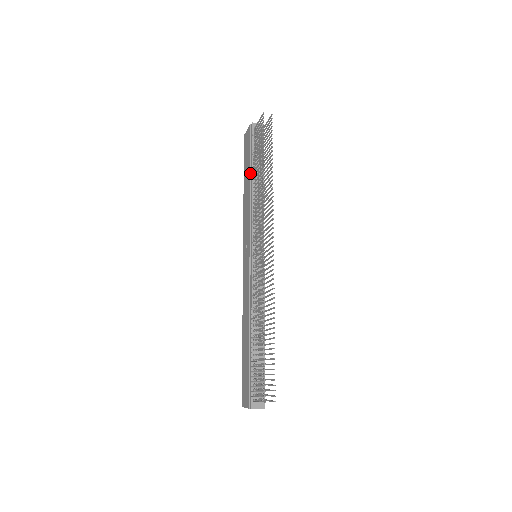
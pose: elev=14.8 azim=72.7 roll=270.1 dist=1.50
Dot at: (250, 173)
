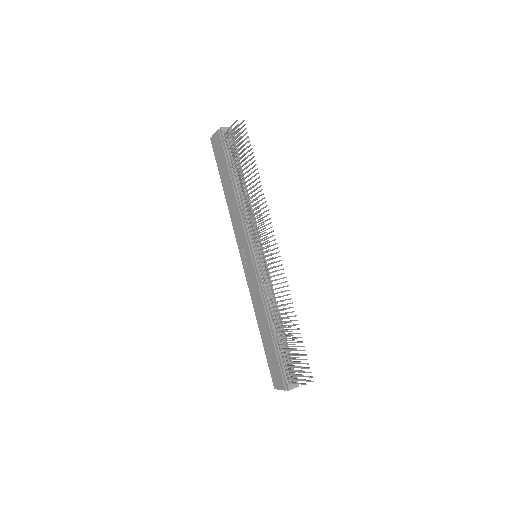
Dot at: (231, 178)
